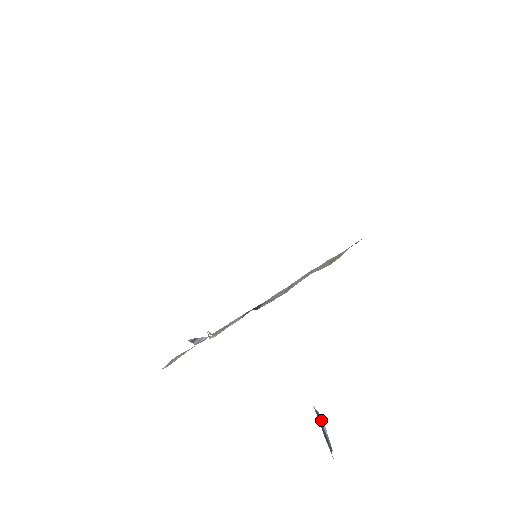
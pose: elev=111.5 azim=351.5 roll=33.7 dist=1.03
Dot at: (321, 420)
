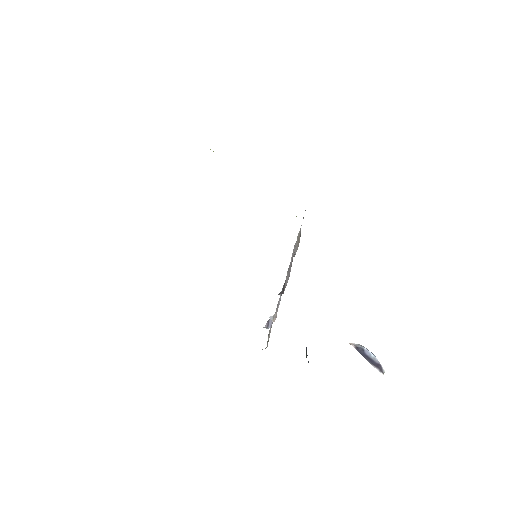
Dot at: (363, 351)
